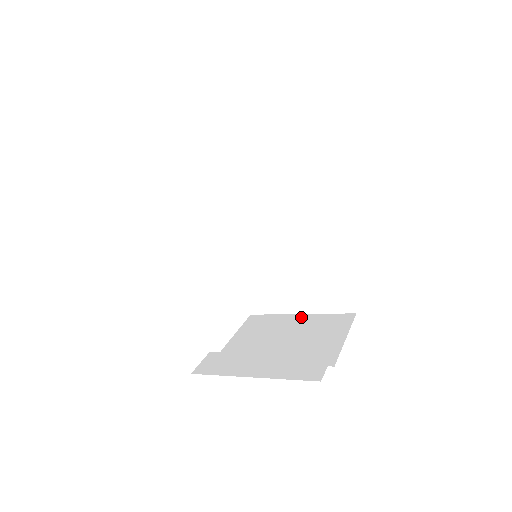
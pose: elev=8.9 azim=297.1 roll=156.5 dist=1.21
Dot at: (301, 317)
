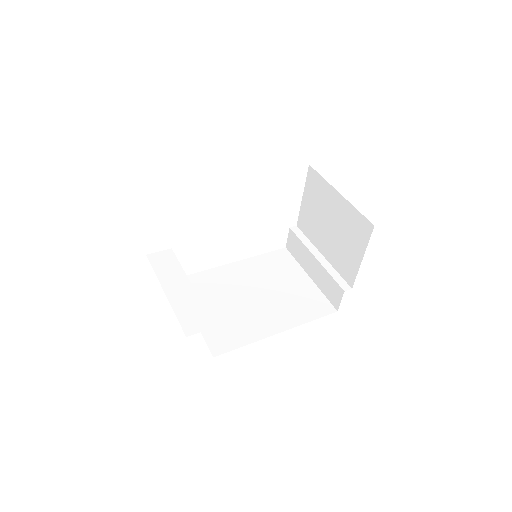
Dot at: (339, 200)
